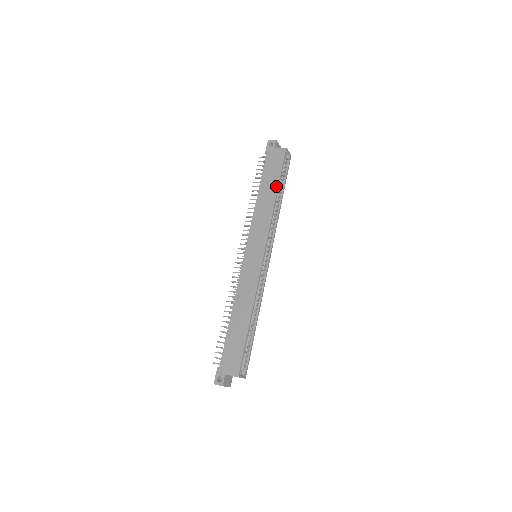
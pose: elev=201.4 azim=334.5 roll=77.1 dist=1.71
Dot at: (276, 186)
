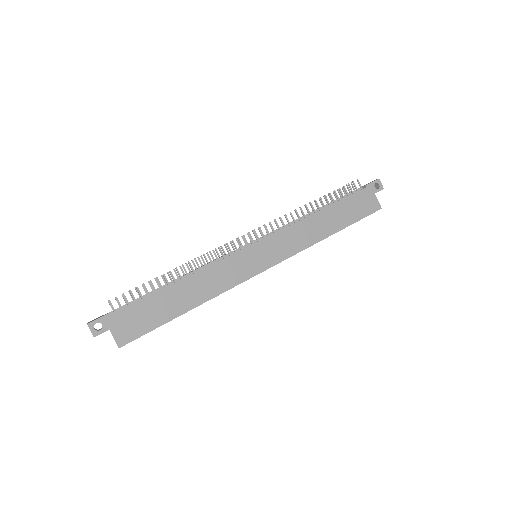
Dot at: (341, 227)
